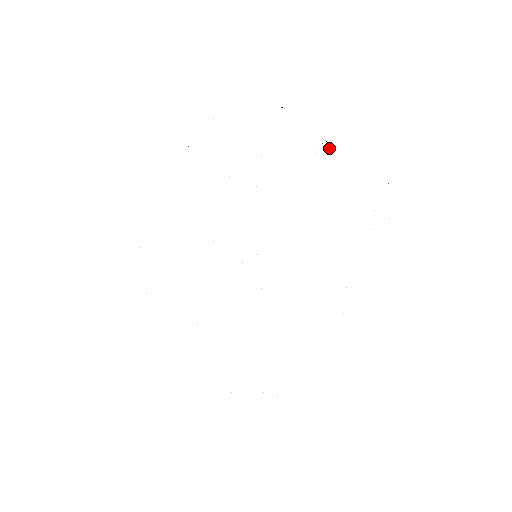
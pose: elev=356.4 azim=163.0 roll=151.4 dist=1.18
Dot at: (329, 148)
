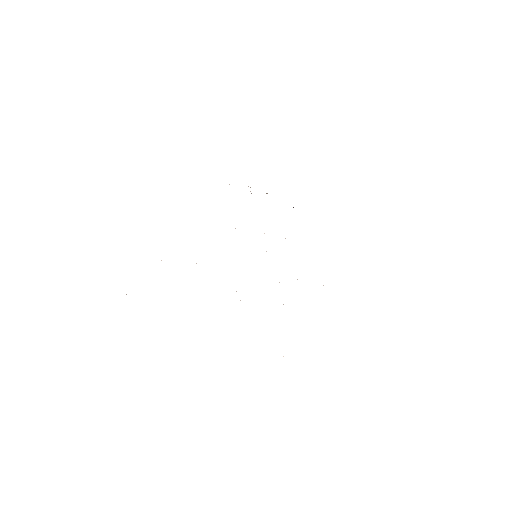
Dot at: occluded
